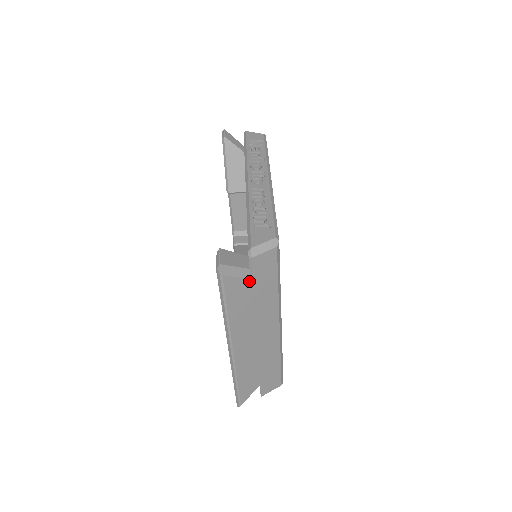
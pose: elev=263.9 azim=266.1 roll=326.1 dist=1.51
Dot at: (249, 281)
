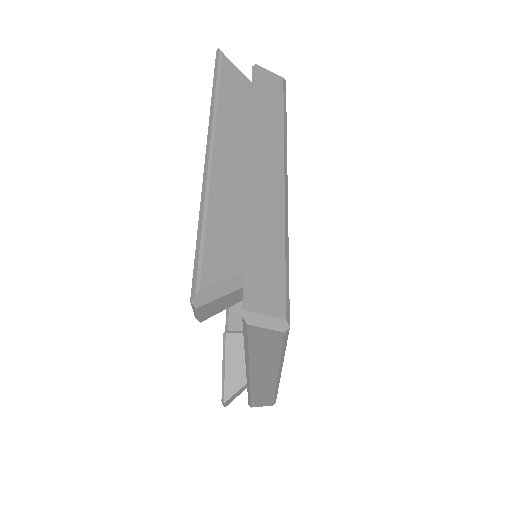
Dot at: (250, 84)
